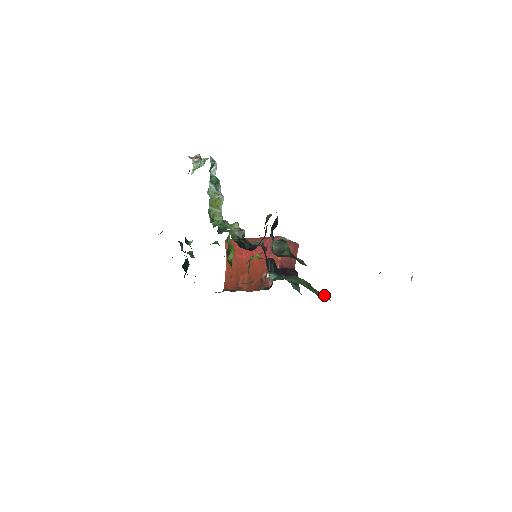
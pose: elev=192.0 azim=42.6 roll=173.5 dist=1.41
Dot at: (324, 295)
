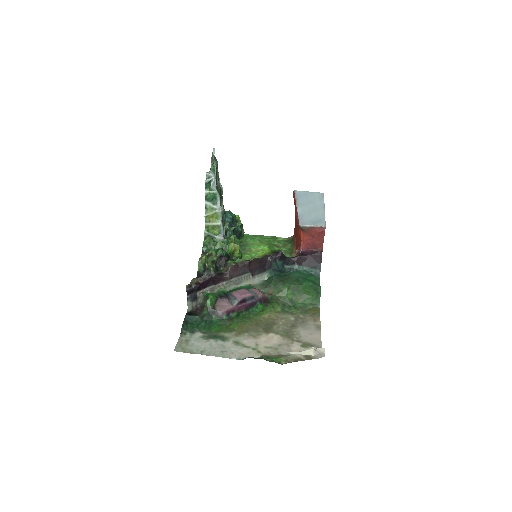
Dot at: (316, 296)
